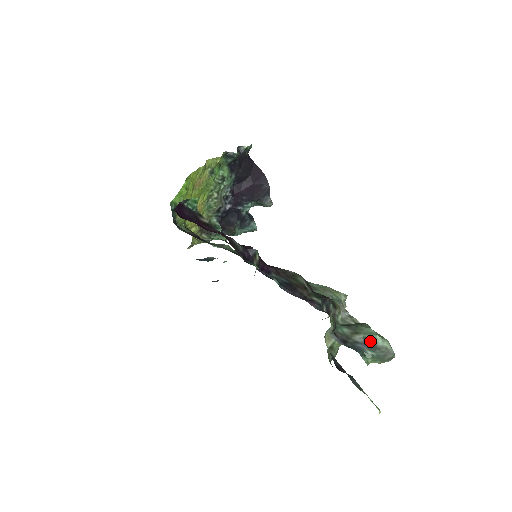
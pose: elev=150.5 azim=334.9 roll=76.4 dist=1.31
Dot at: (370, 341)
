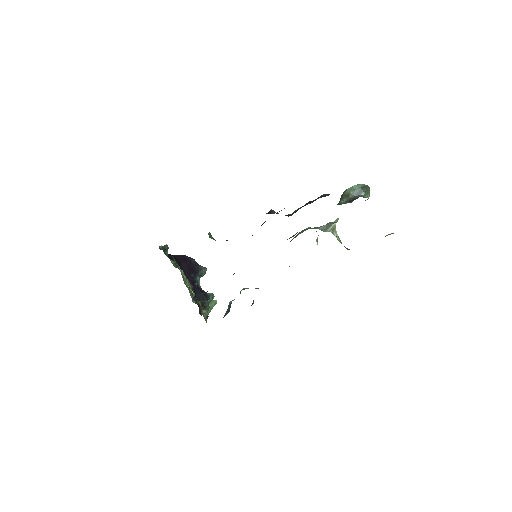
Dot at: (356, 191)
